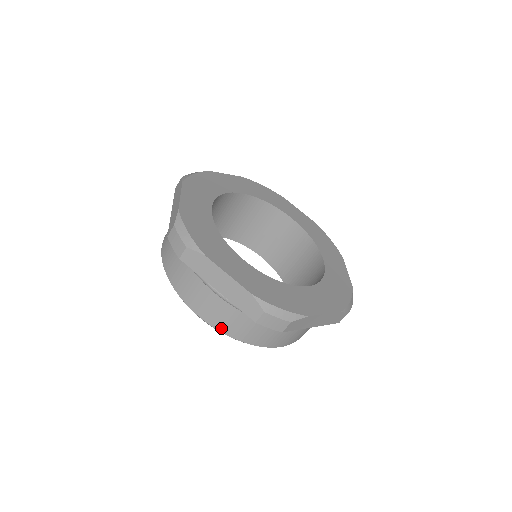
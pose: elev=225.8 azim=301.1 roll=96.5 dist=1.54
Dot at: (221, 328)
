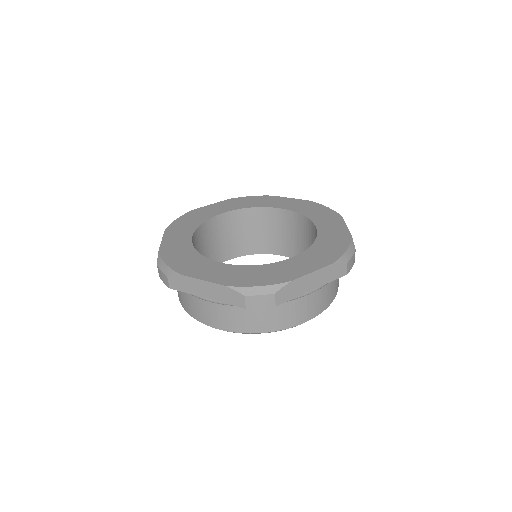
Dot at: (236, 329)
